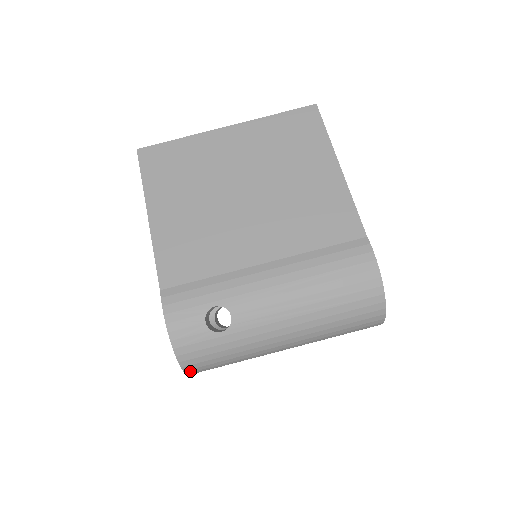
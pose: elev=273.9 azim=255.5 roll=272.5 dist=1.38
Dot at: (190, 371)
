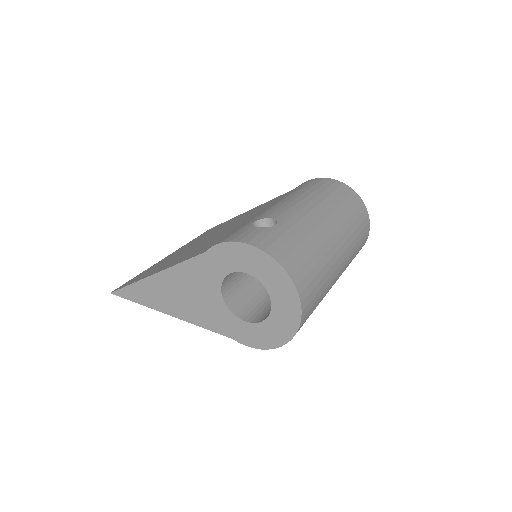
Dot at: (291, 273)
